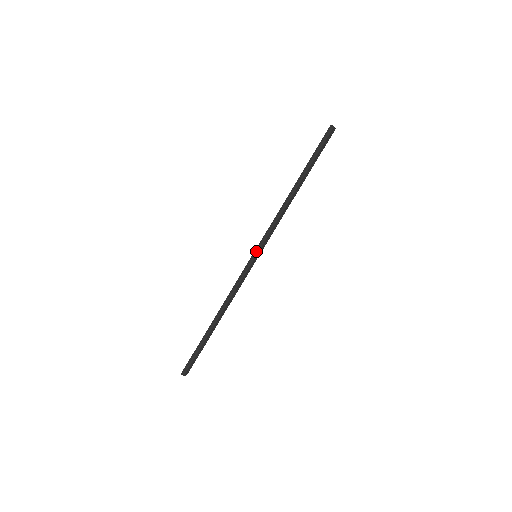
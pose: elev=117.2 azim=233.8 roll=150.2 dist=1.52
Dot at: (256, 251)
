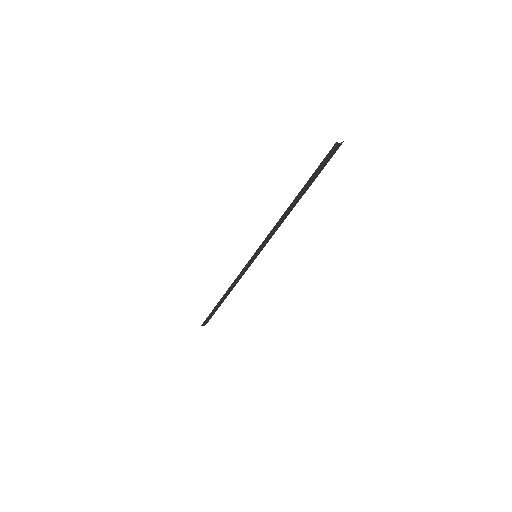
Dot at: (255, 254)
